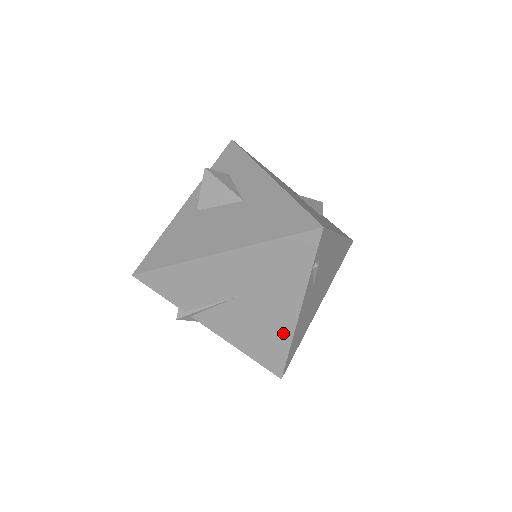
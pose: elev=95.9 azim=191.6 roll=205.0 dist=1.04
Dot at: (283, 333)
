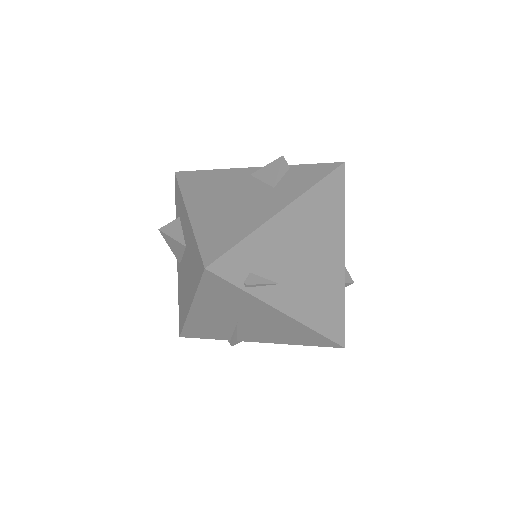
Dot at: (297, 327)
